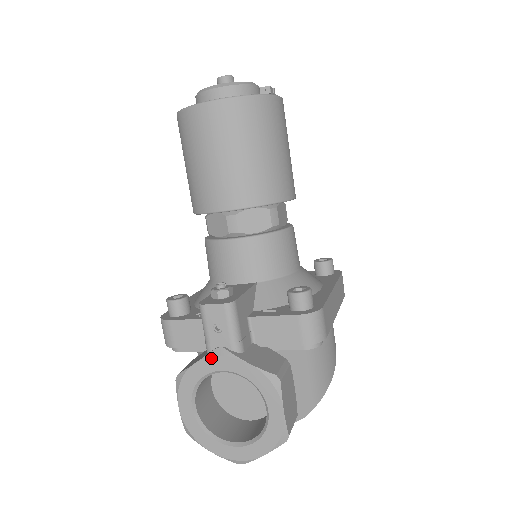
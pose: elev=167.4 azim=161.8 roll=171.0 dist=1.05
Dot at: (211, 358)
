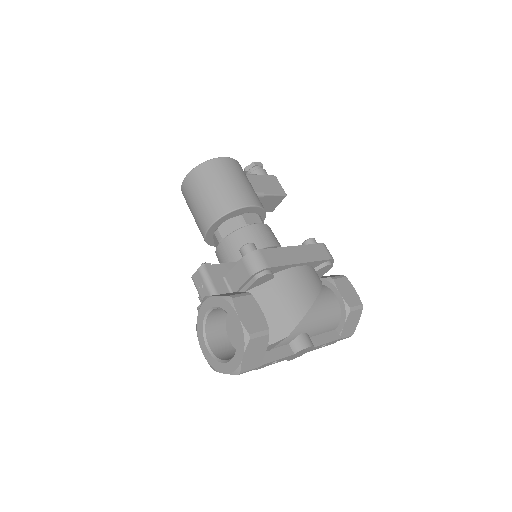
Dot at: (202, 306)
